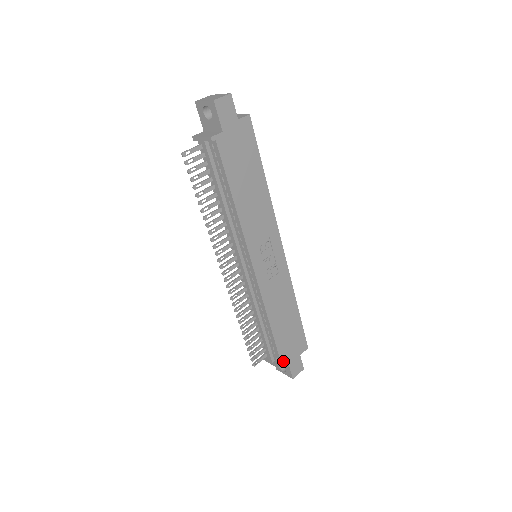
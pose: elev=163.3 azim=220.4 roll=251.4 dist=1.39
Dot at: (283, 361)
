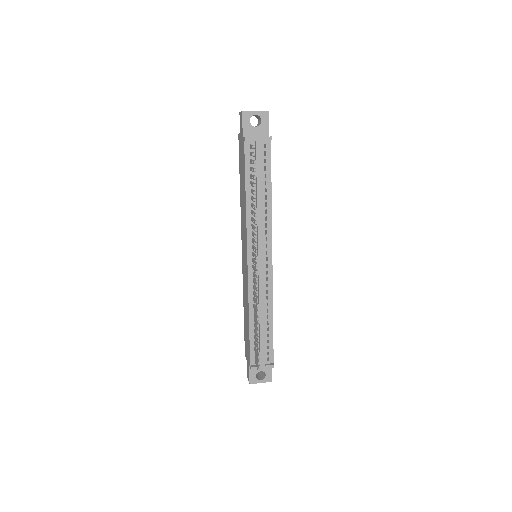
Dot at: (273, 360)
